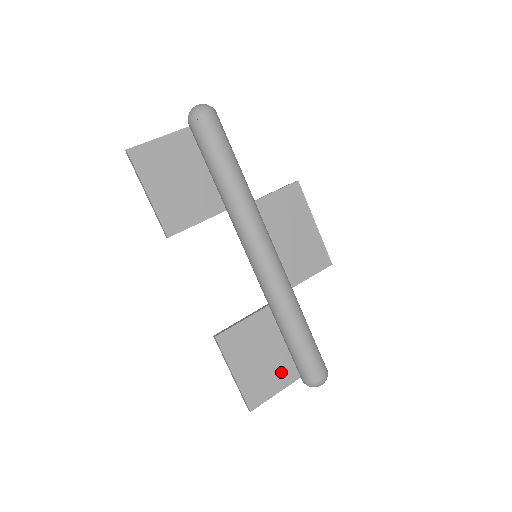
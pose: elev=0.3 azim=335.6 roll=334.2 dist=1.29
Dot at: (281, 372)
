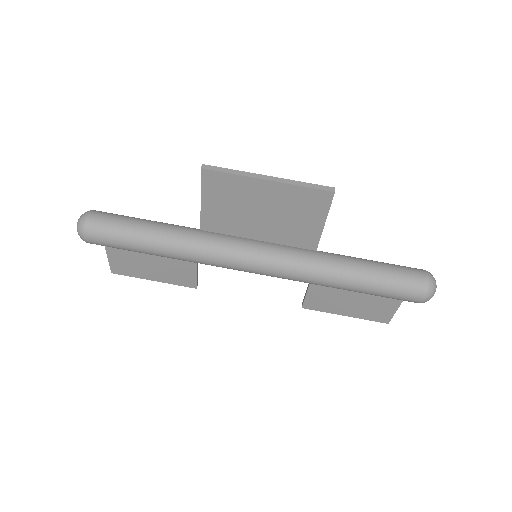
Dot at: occluded
